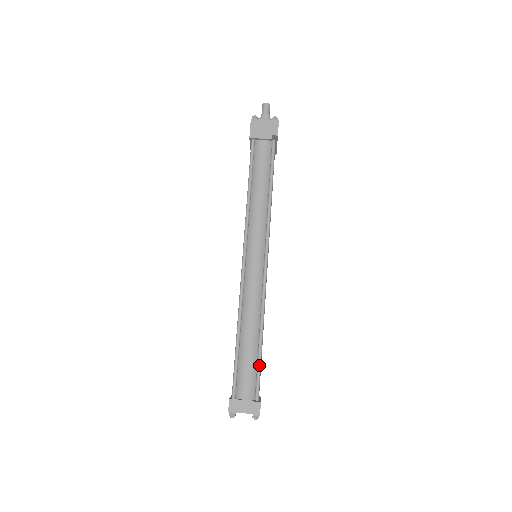
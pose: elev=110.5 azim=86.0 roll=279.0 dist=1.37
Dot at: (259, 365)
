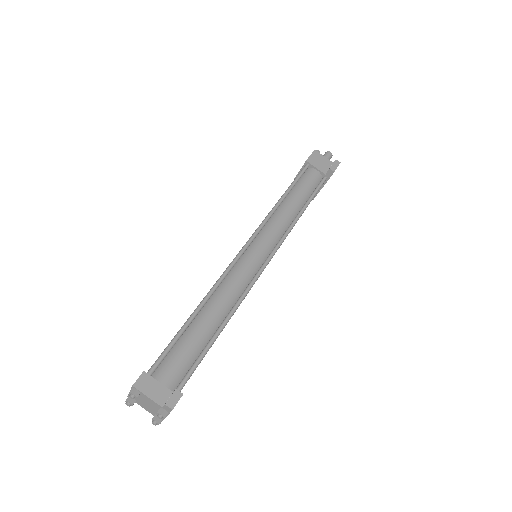
Dot at: (202, 356)
